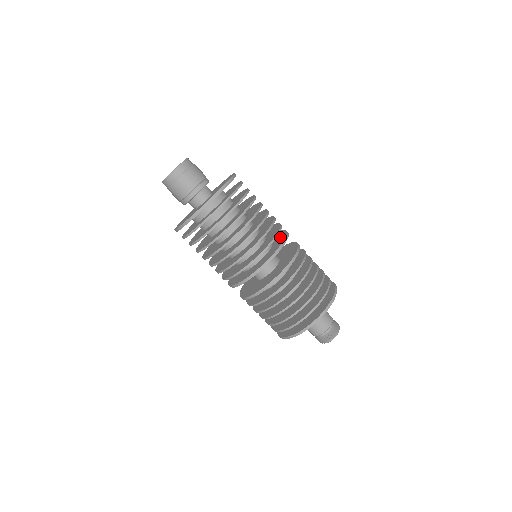
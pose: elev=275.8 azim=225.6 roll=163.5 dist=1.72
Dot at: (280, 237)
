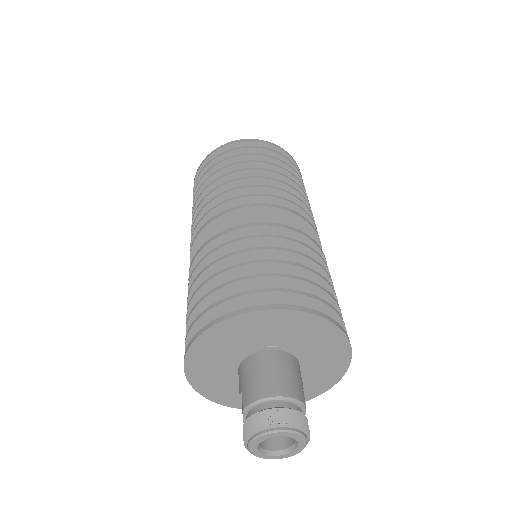
Dot at: occluded
